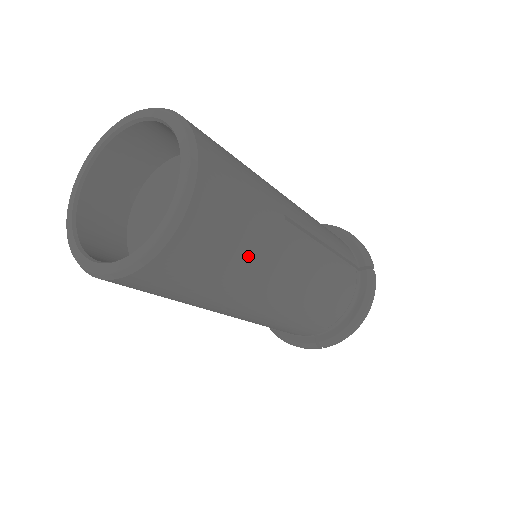
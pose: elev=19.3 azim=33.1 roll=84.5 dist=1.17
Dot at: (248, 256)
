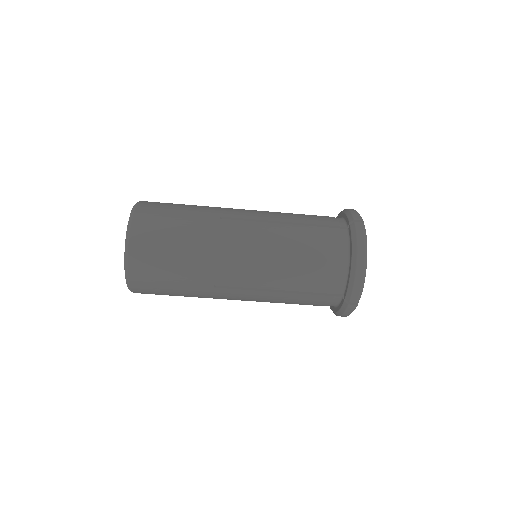
Dot at: (188, 245)
